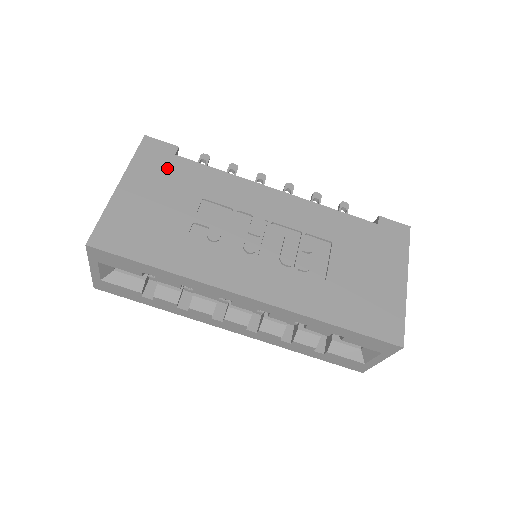
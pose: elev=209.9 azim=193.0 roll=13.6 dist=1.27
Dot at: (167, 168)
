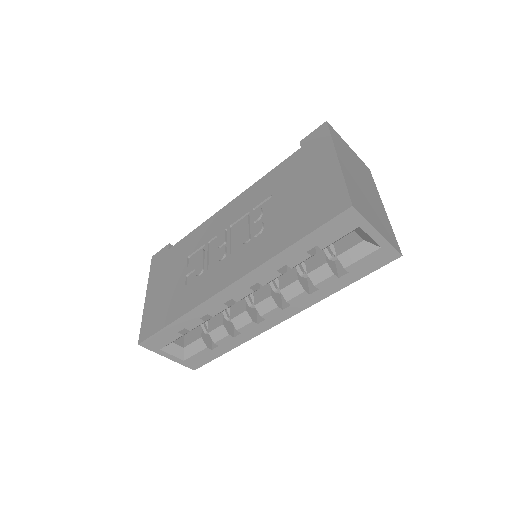
Dot at: (166, 261)
